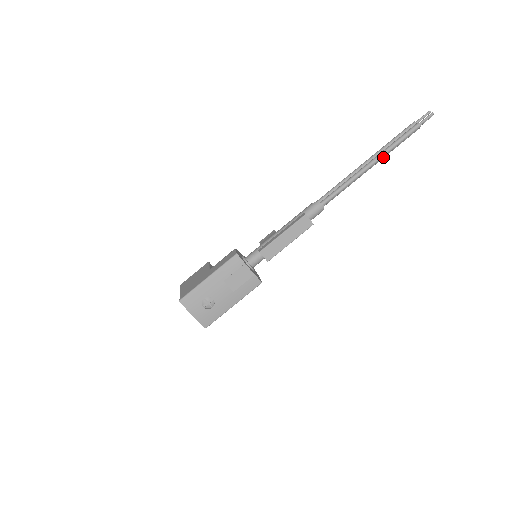
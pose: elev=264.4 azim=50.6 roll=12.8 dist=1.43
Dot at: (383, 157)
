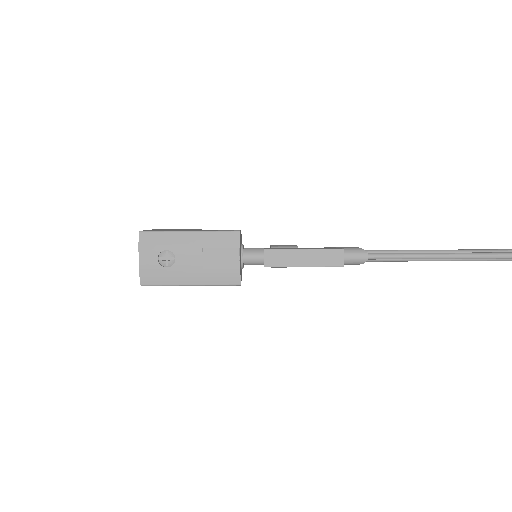
Dot at: (466, 259)
